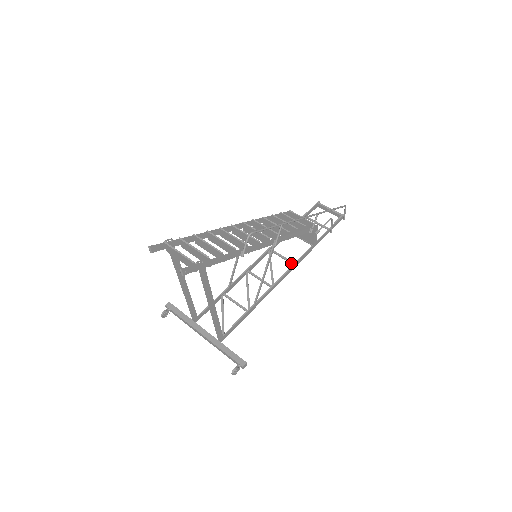
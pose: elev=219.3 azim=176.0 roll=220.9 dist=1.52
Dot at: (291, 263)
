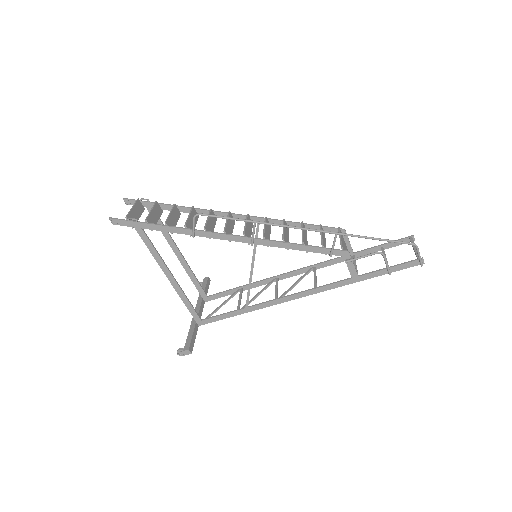
Dot at: (314, 287)
